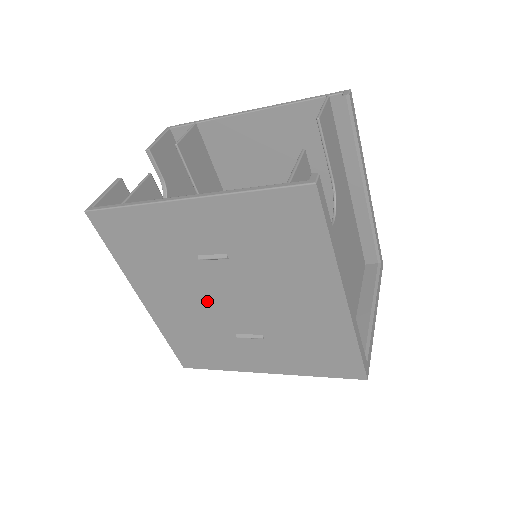
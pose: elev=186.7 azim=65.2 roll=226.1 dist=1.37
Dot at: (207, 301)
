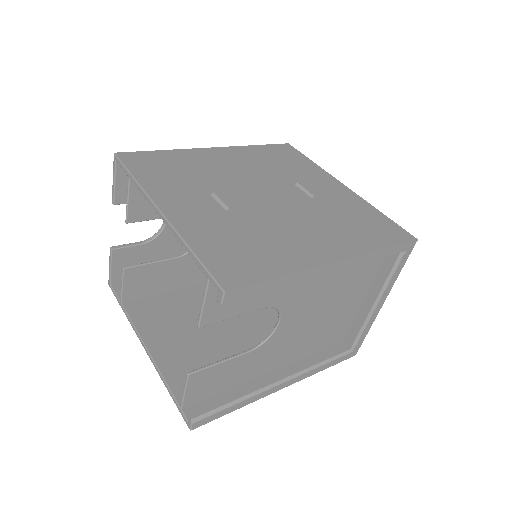
Dot at: occluded
